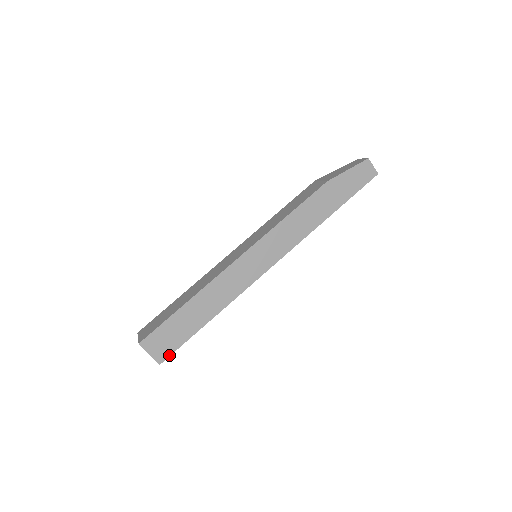
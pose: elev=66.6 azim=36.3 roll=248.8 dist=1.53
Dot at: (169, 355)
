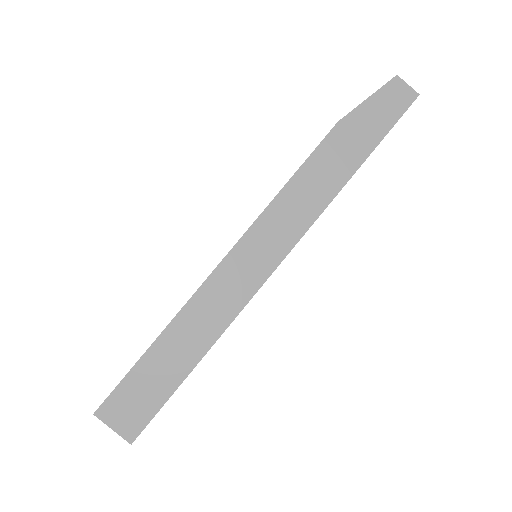
Dot at: (143, 427)
